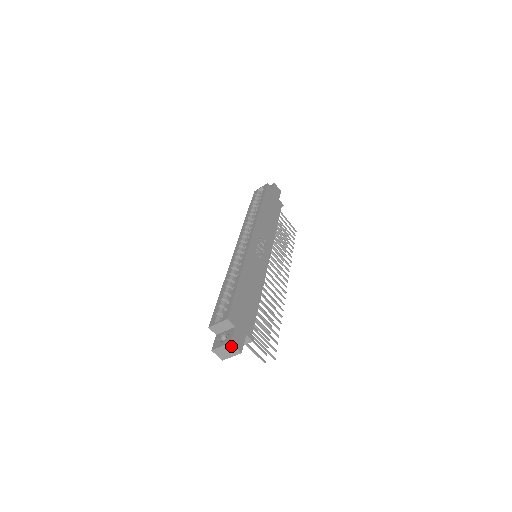
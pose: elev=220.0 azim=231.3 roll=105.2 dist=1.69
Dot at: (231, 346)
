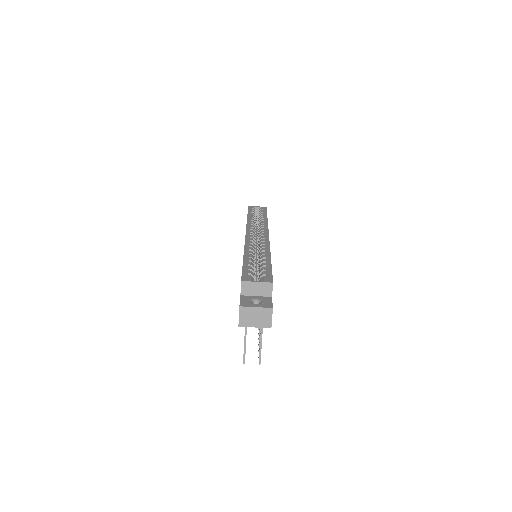
Dot at: (268, 313)
